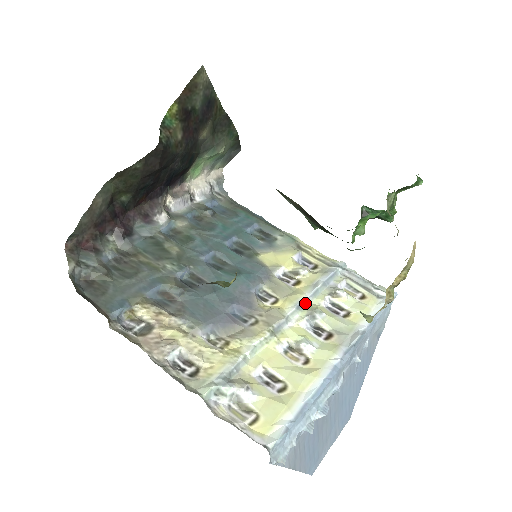
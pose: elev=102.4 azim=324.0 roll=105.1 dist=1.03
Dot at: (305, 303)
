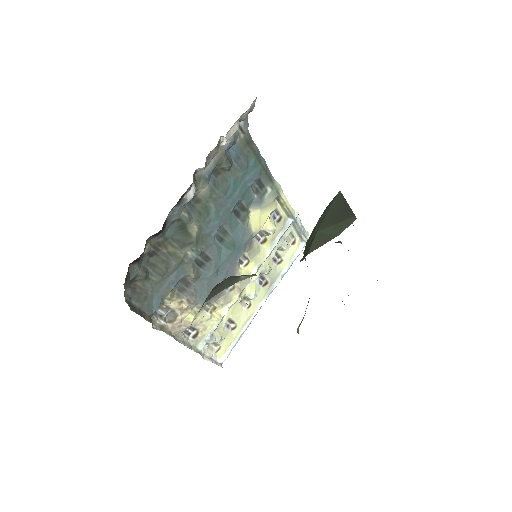
Dot at: (263, 263)
